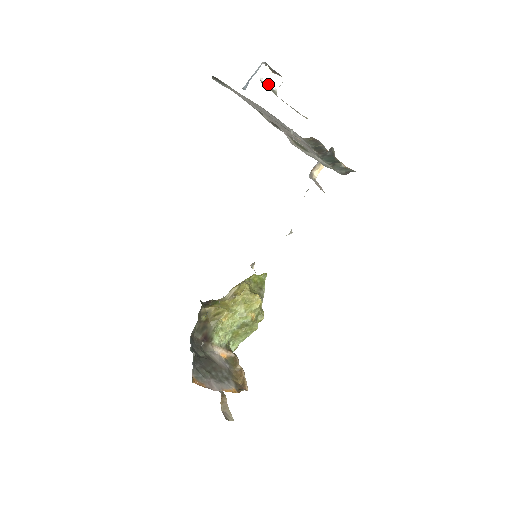
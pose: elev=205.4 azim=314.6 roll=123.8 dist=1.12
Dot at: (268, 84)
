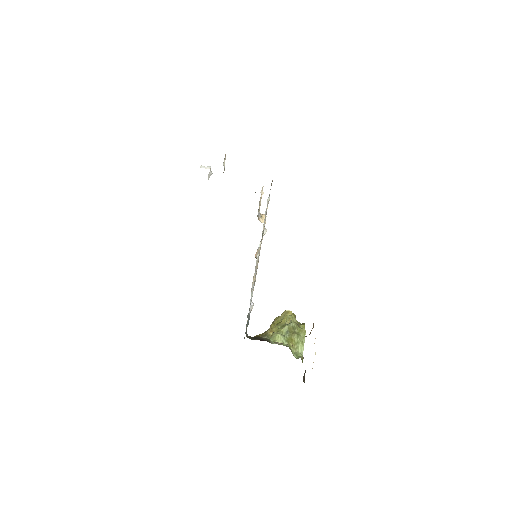
Dot at: (205, 168)
